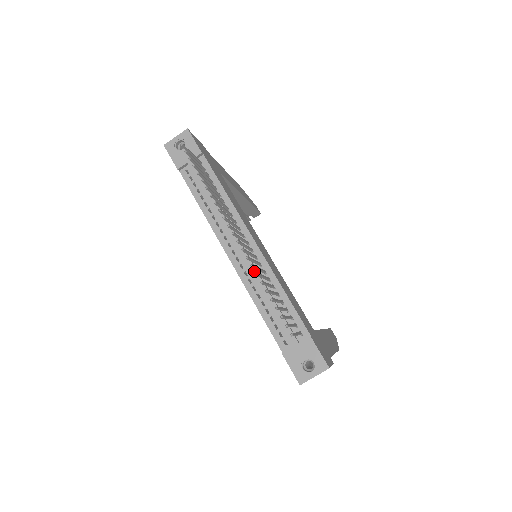
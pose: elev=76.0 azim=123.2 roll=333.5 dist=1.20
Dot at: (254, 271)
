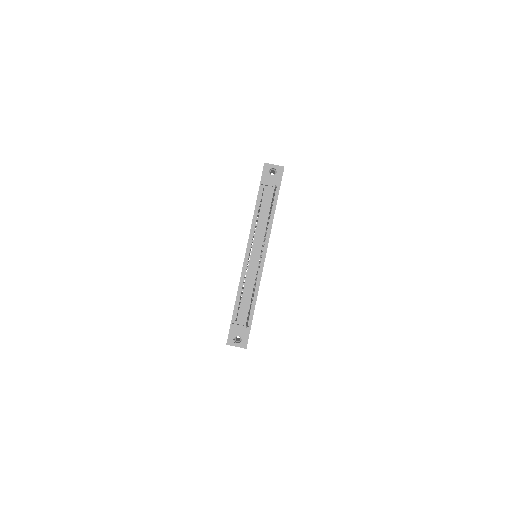
Dot at: (252, 274)
